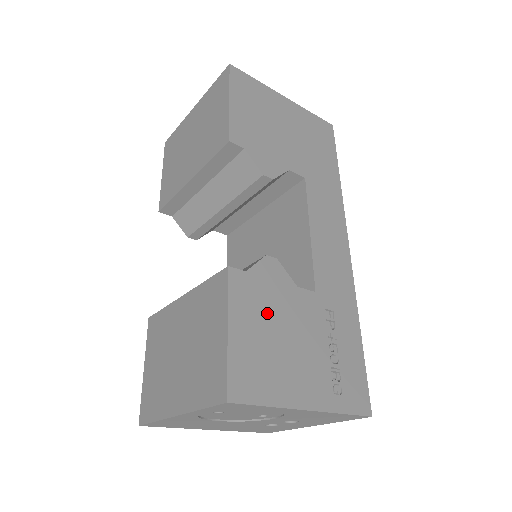
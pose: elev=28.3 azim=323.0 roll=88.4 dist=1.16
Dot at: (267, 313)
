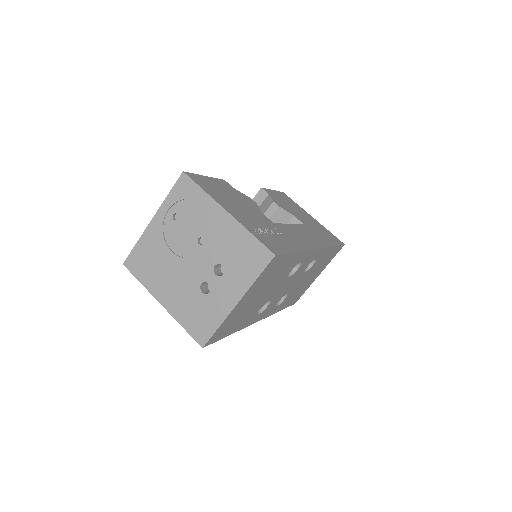
Dot at: (233, 195)
